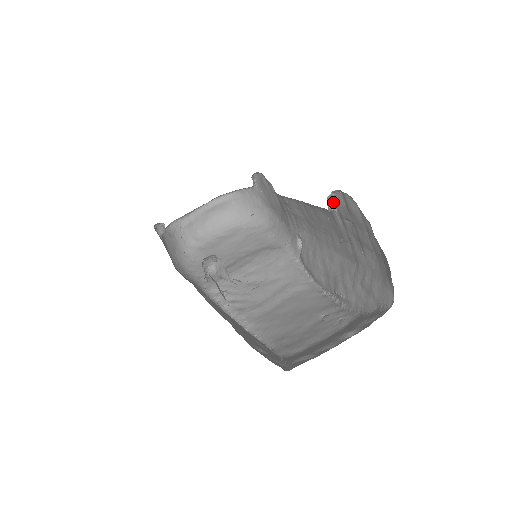
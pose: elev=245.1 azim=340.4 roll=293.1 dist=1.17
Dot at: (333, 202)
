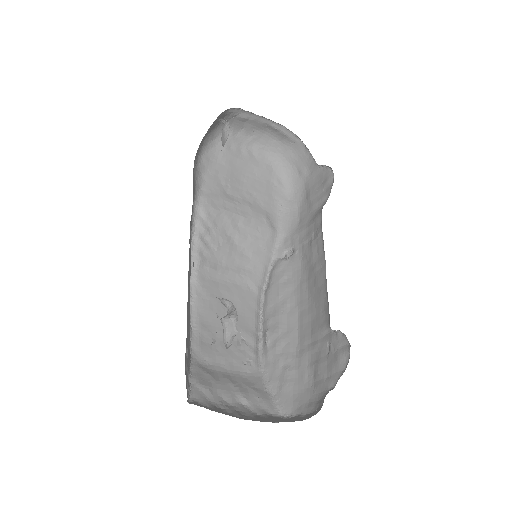
Dot at: (338, 331)
